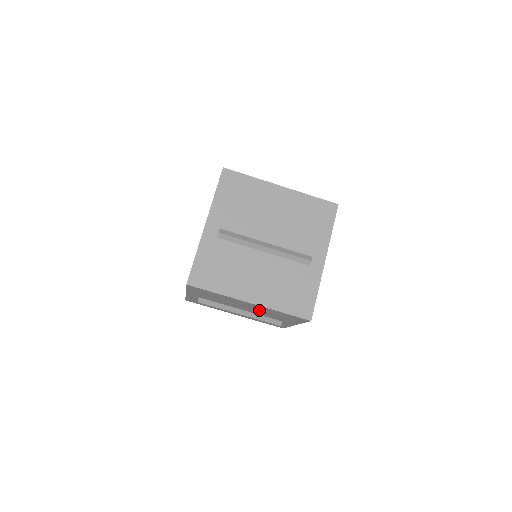
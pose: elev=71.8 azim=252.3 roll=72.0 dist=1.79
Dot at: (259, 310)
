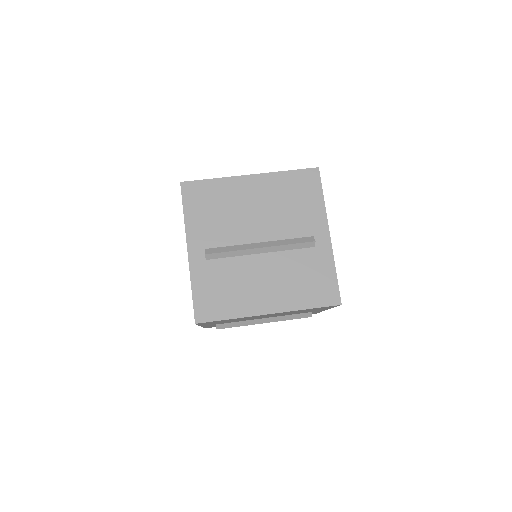
Dot at: (271, 205)
